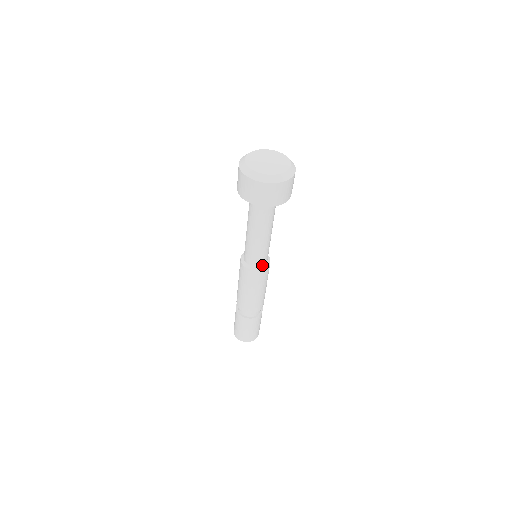
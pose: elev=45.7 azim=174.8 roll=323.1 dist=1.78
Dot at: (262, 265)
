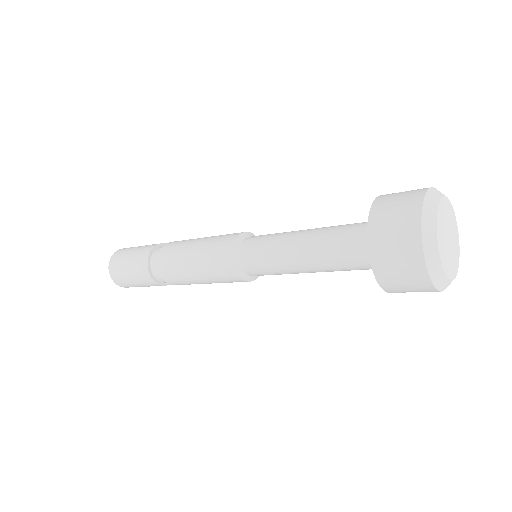
Dot at: occluded
